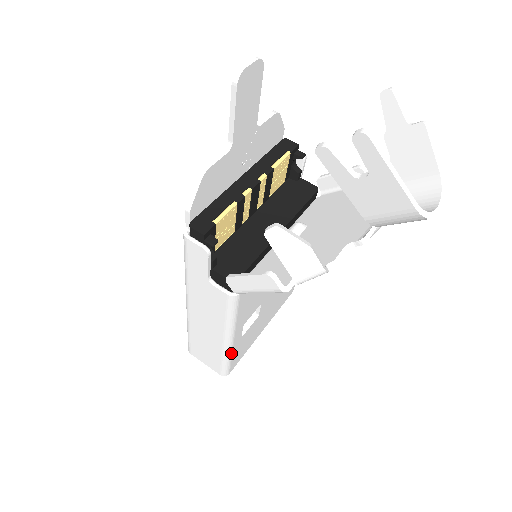
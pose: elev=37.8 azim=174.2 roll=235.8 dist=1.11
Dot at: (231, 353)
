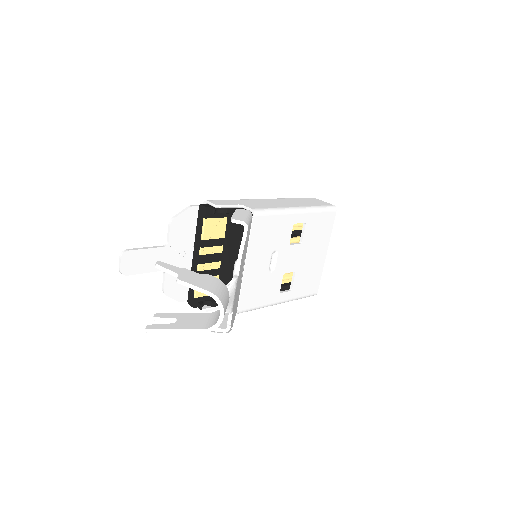
Dot at: (294, 299)
